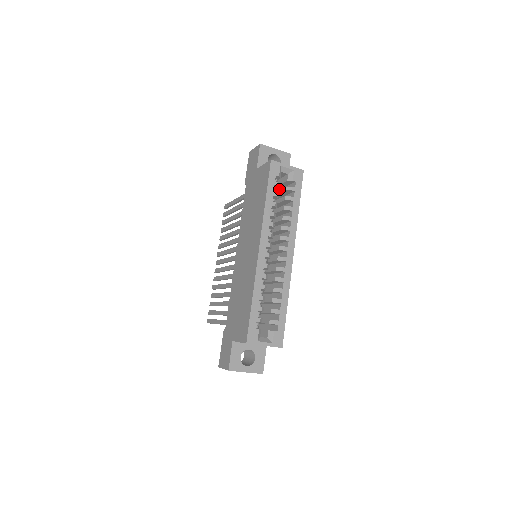
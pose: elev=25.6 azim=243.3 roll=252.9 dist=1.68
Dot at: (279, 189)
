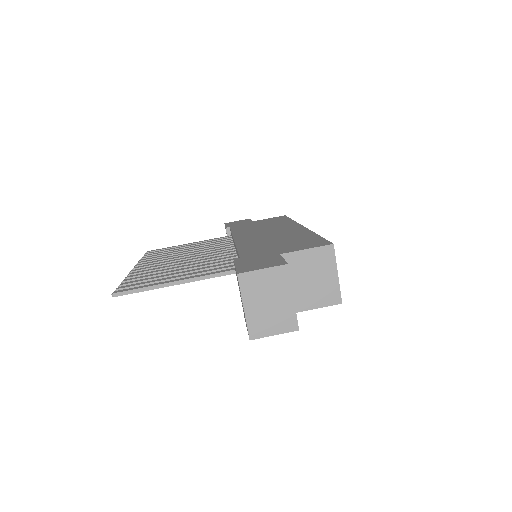
Dot at: occluded
